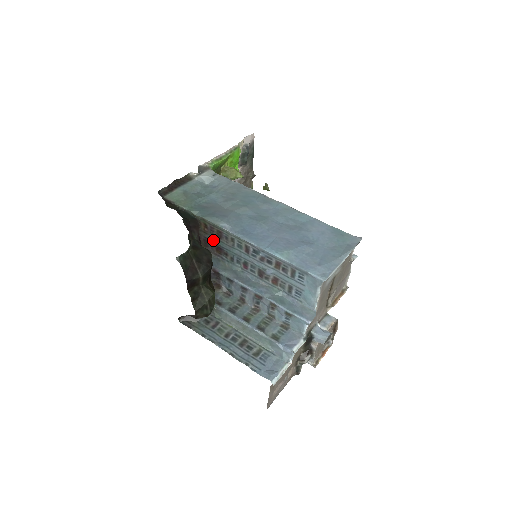
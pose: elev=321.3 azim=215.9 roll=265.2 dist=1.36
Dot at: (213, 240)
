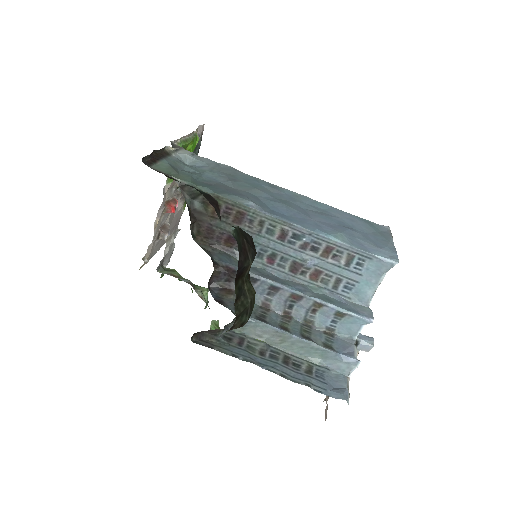
Dot at: (224, 227)
